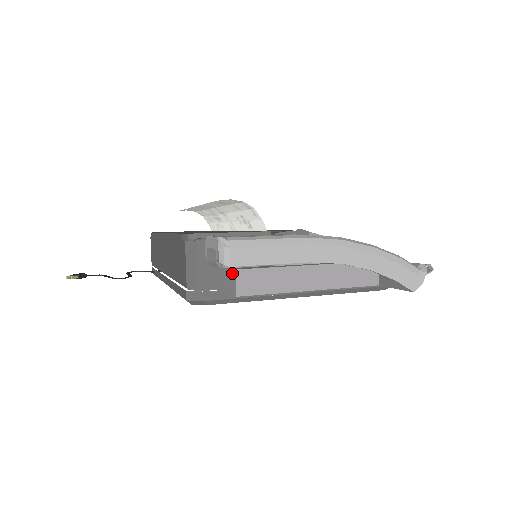
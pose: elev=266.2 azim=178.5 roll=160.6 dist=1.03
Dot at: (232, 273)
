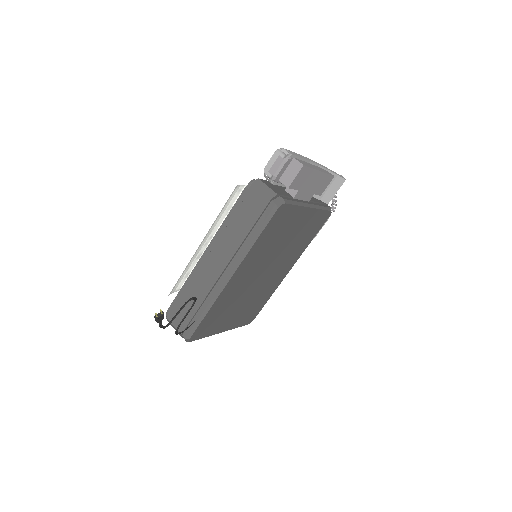
Dot at: (292, 164)
